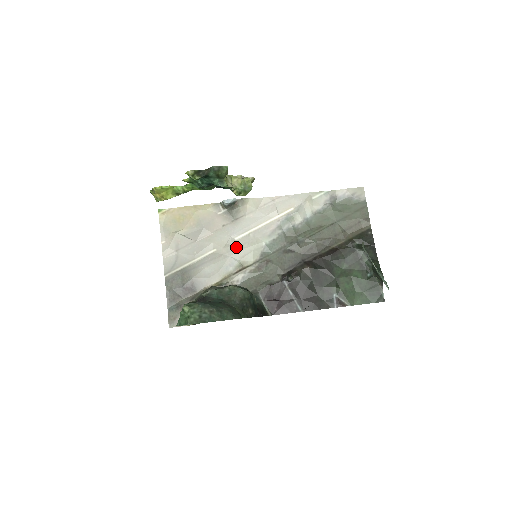
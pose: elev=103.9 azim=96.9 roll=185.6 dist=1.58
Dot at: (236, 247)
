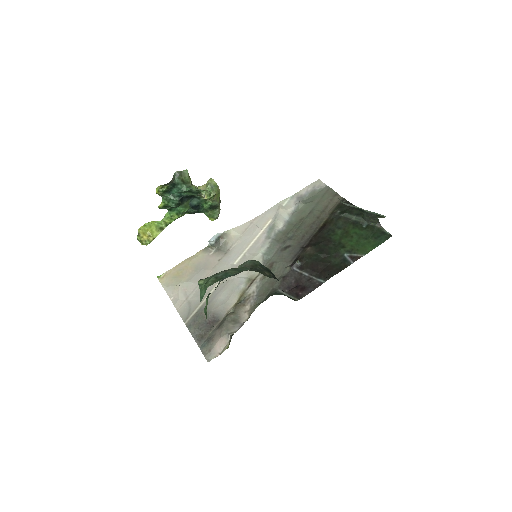
Dot at: occluded
